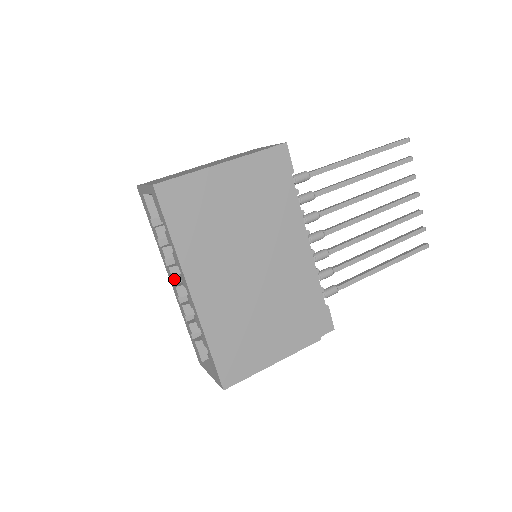
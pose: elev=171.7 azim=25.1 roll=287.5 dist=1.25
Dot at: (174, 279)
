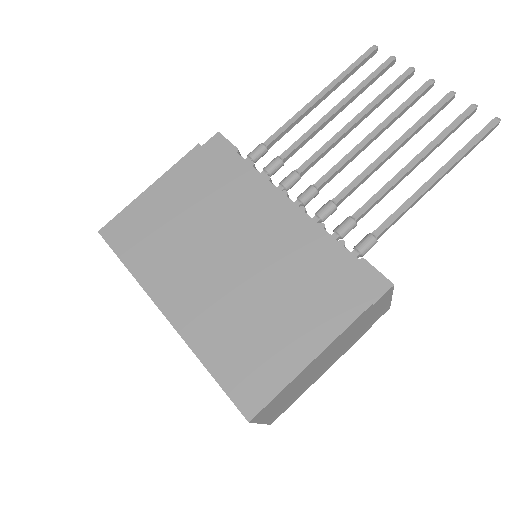
Dot at: occluded
